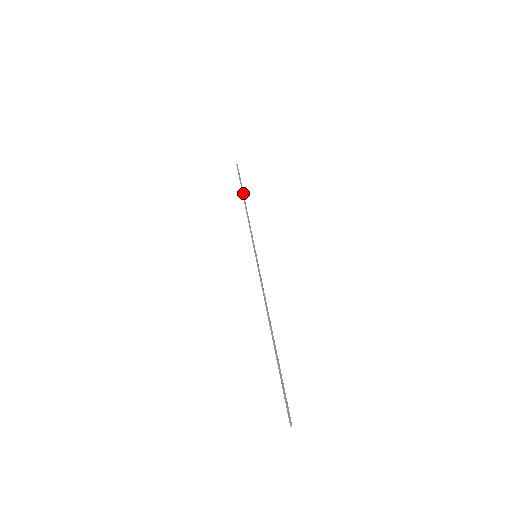
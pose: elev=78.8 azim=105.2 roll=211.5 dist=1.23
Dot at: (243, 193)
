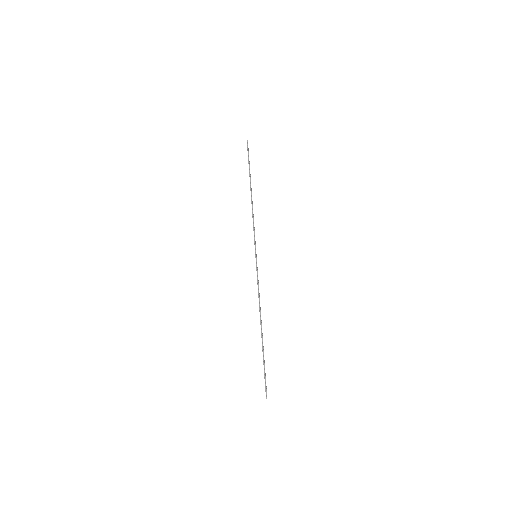
Dot at: (250, 181)
